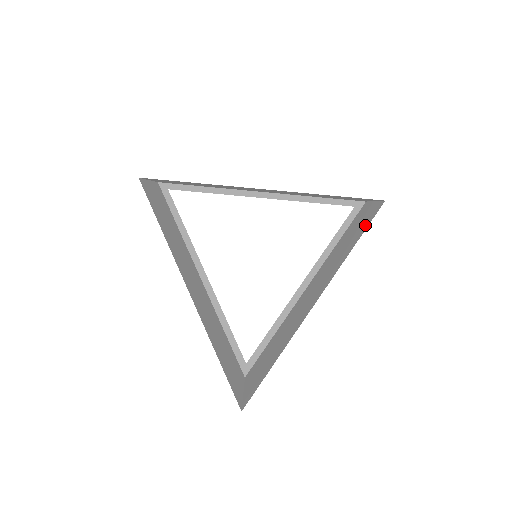
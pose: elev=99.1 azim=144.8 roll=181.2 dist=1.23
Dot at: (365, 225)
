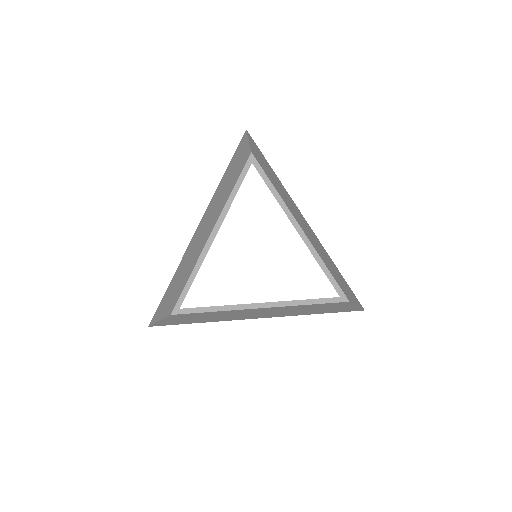
Dot at: (336, 310)
